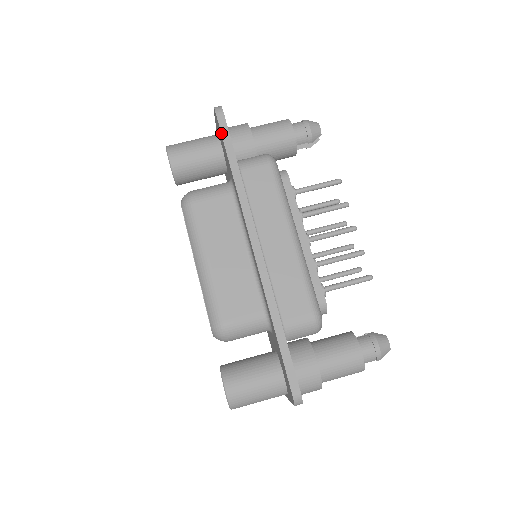
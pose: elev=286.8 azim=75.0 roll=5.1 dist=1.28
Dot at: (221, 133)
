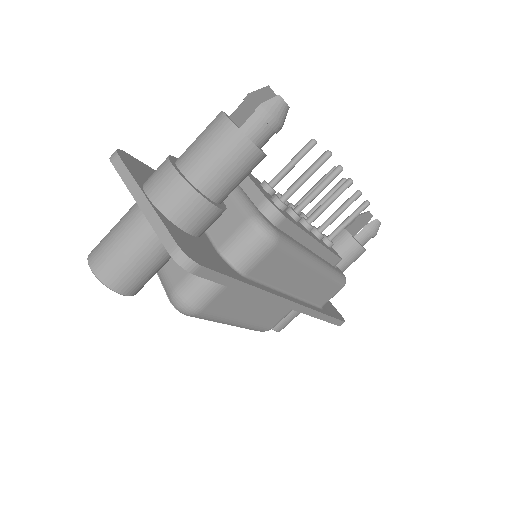
Dot at: occluded
